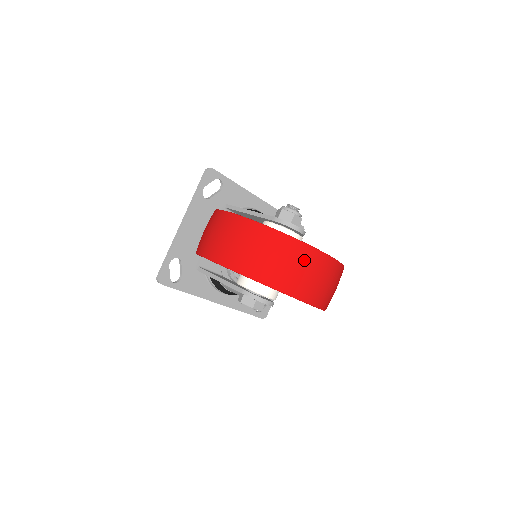
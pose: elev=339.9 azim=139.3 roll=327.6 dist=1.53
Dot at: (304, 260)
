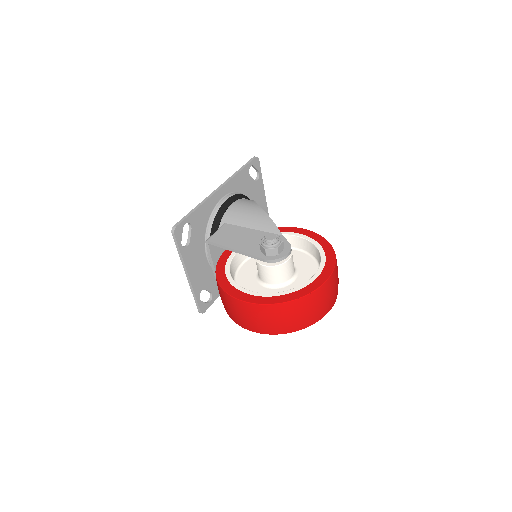
Dot at: (315, 301)
